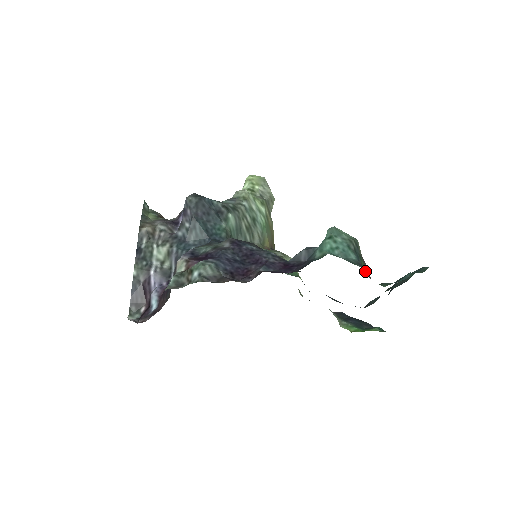
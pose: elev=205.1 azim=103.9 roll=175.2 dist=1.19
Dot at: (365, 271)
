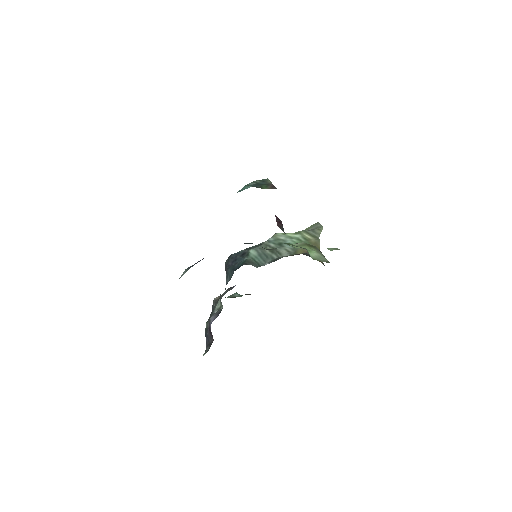
Dot at: (266, 188)
